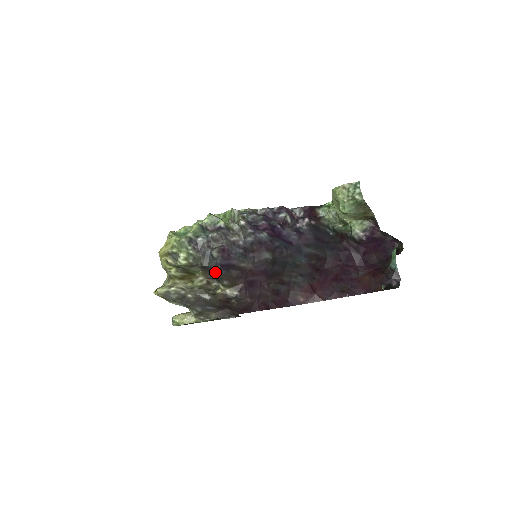
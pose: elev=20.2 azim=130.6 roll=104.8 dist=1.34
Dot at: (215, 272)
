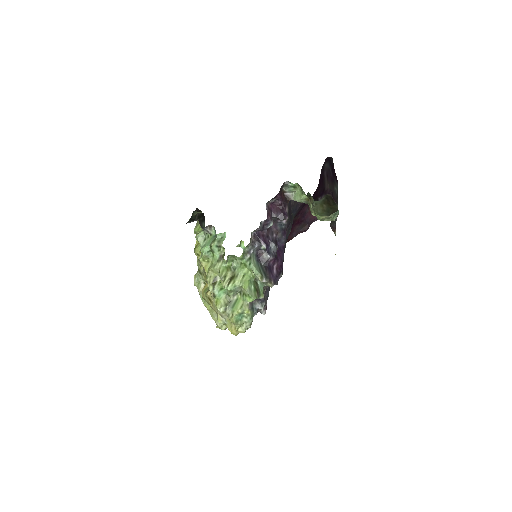
Dot at: occluded
